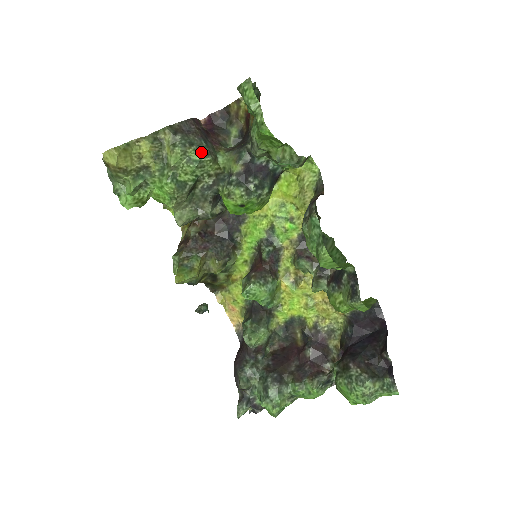
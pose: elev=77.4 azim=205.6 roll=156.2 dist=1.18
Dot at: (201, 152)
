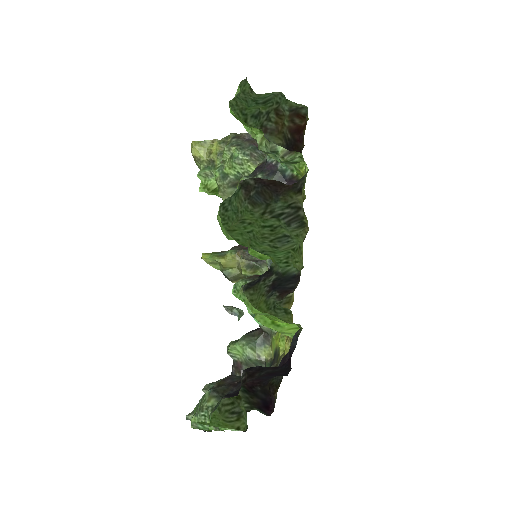
Dot at: (241, 151)
